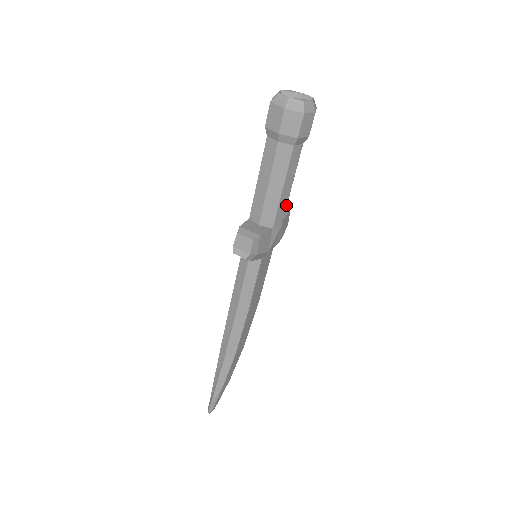
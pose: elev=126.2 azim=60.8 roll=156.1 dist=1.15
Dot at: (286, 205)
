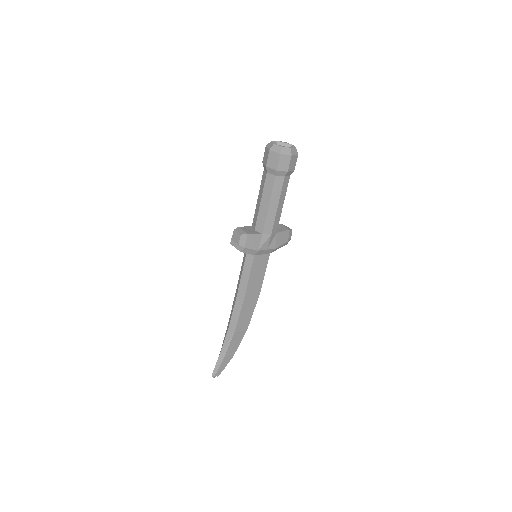
Dot at: (274, 219)
